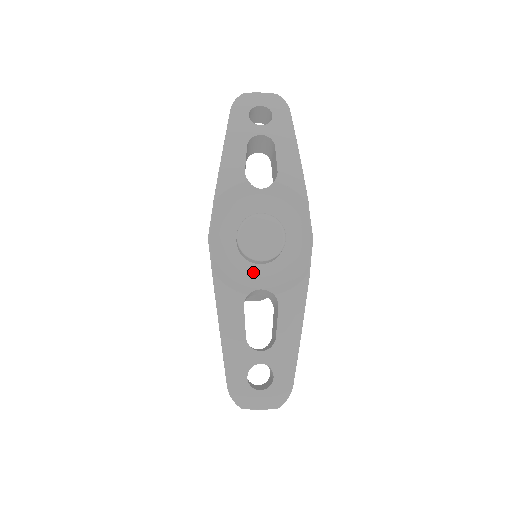
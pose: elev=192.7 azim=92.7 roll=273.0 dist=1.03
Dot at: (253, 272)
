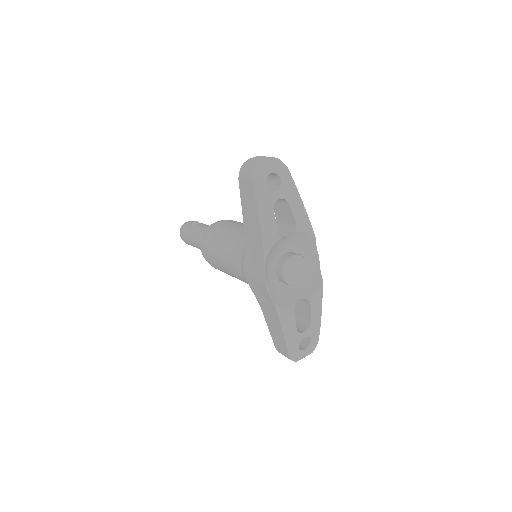
Dot at: (290, 289)
